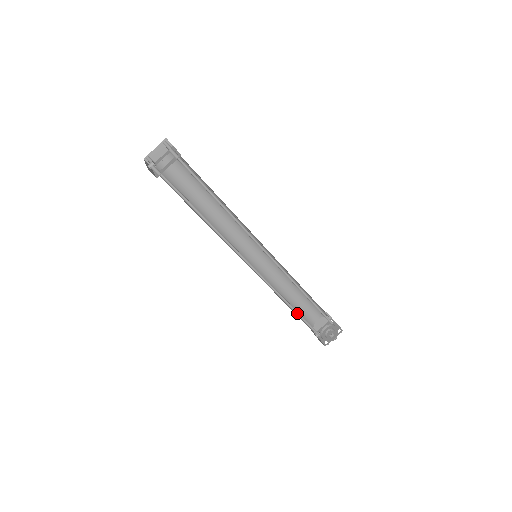
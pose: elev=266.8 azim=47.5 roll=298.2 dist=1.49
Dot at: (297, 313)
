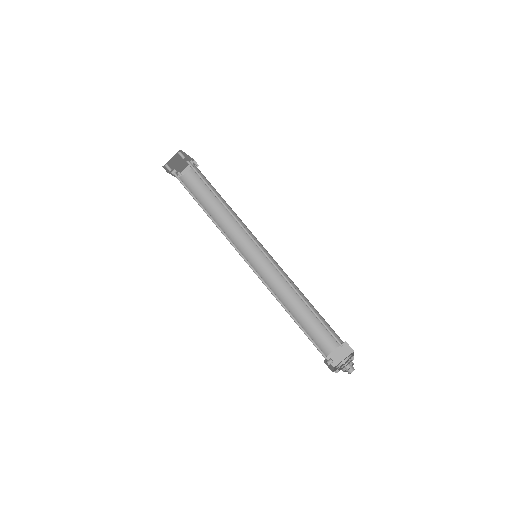
Dot at: (297, 323)
